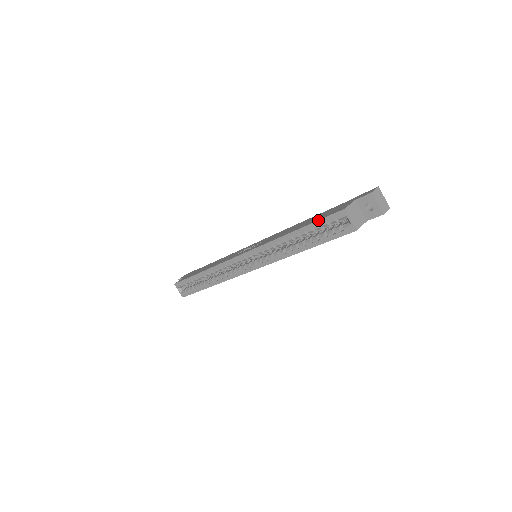
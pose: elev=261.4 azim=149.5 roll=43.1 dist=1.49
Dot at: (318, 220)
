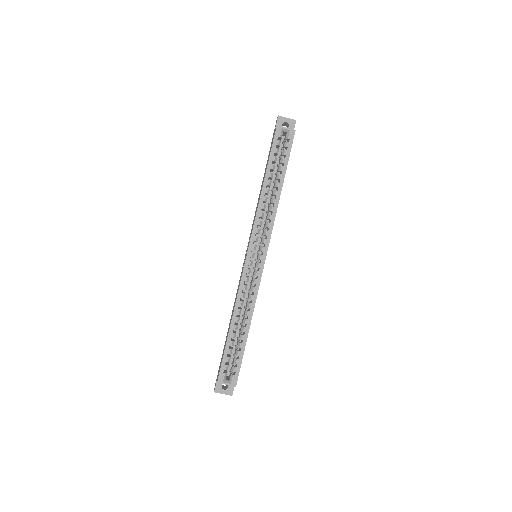
Dot at: (270, 152)
